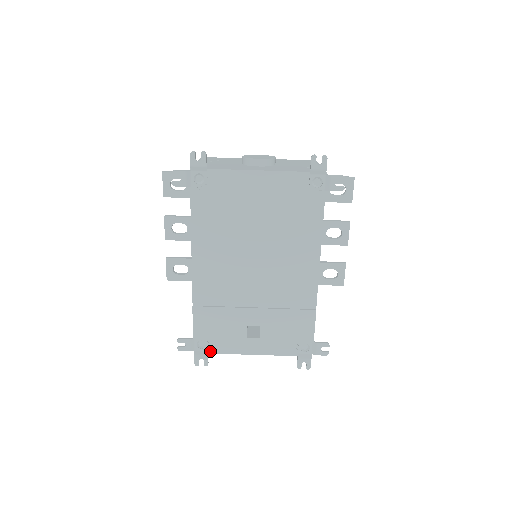
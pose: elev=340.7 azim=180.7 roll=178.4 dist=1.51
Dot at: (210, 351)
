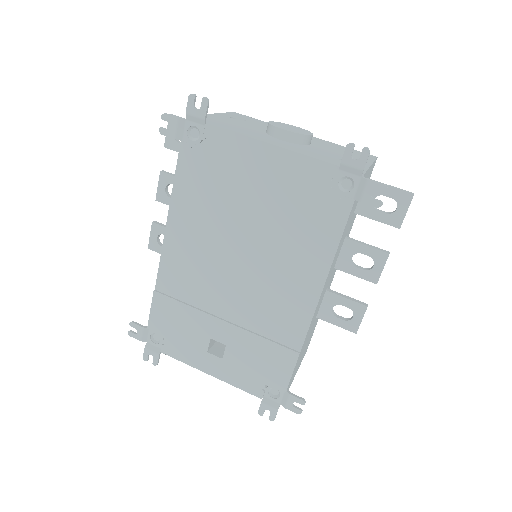
Dot at: (163, 350)
